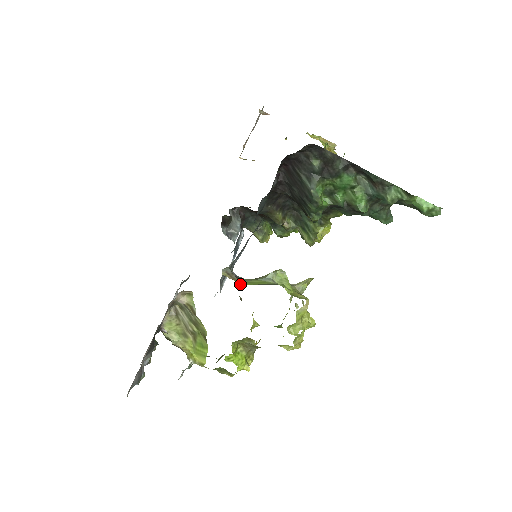
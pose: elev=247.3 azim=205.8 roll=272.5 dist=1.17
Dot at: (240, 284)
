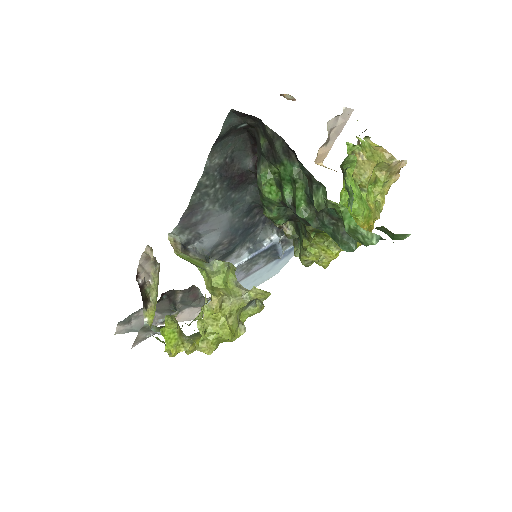
Dot at: (177, 254)
